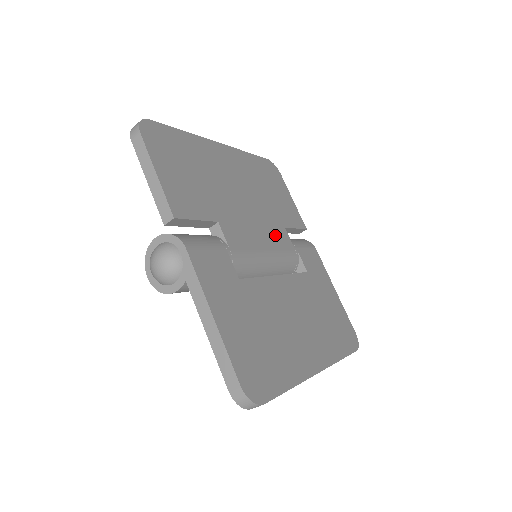
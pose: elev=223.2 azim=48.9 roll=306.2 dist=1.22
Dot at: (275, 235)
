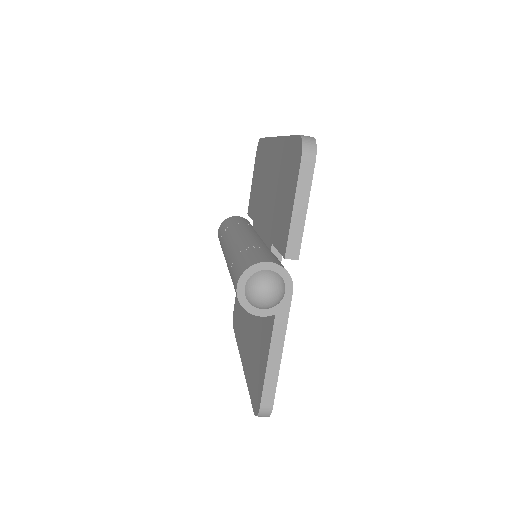
Dot at: occluded
